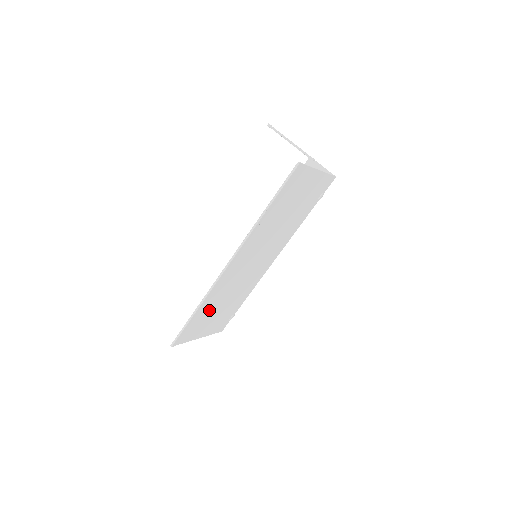
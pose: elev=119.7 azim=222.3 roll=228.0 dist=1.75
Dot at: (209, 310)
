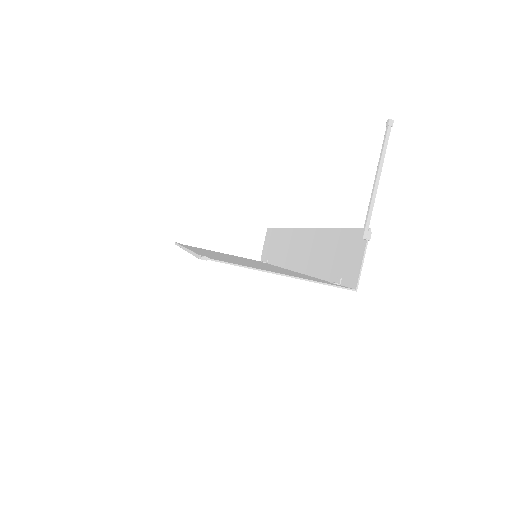
Dot at: occluded
